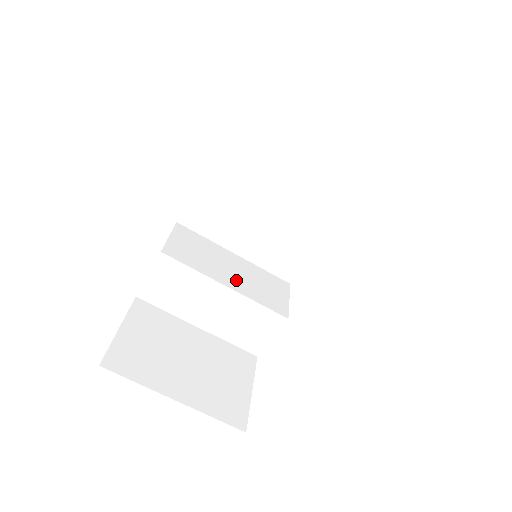
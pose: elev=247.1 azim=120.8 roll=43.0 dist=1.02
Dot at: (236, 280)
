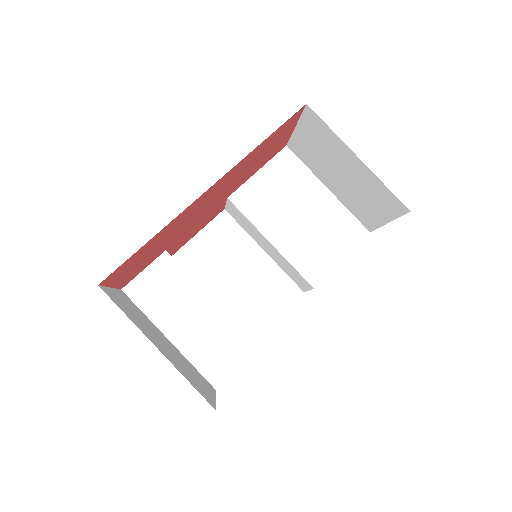
Dot at: occluded
